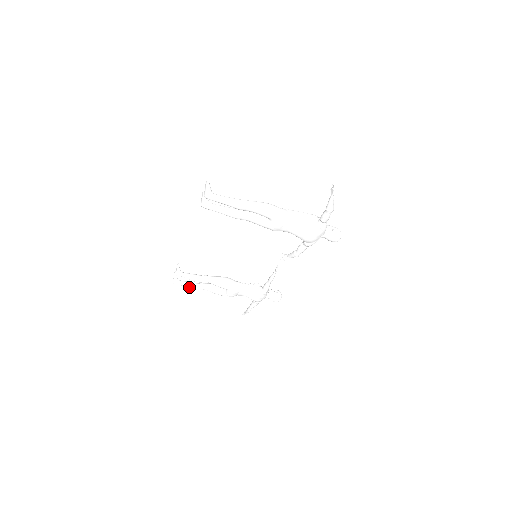
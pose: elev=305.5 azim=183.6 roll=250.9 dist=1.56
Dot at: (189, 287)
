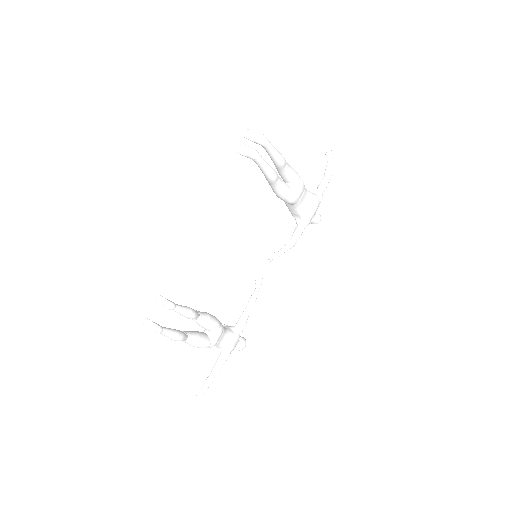
Dot at: (176, 334)
